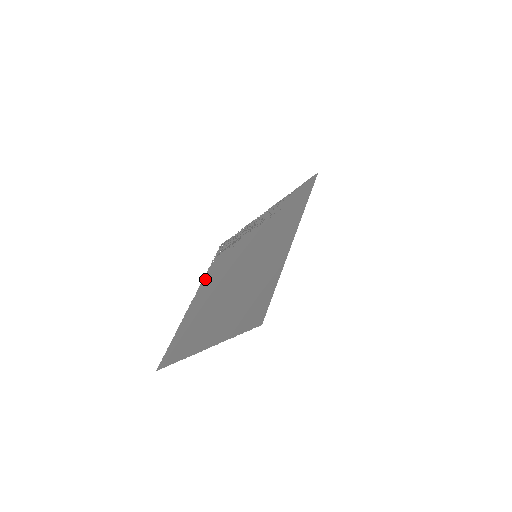
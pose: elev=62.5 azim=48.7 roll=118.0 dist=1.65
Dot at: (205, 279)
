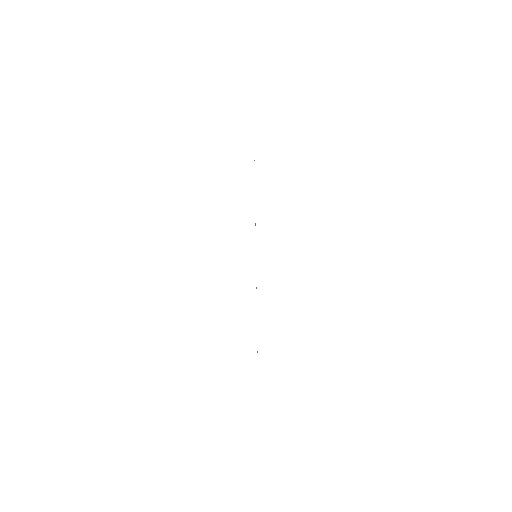
Dot at: occluded
